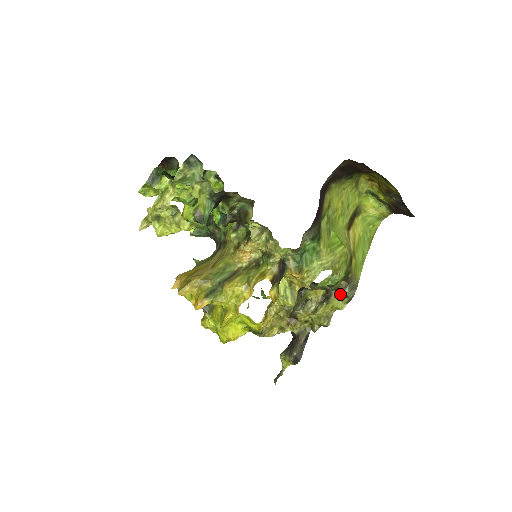
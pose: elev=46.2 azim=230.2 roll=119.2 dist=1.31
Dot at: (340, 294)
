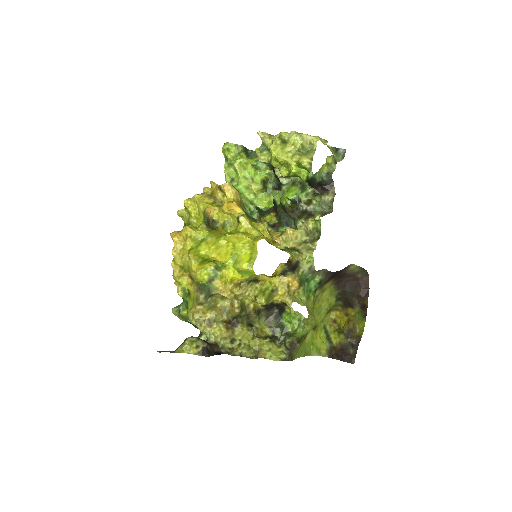
Dot at: (283, 347)
